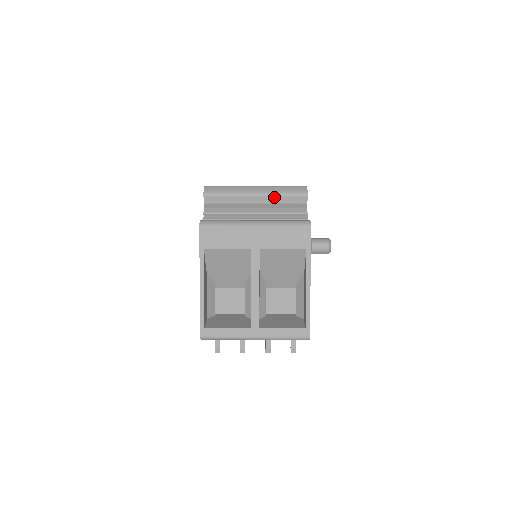
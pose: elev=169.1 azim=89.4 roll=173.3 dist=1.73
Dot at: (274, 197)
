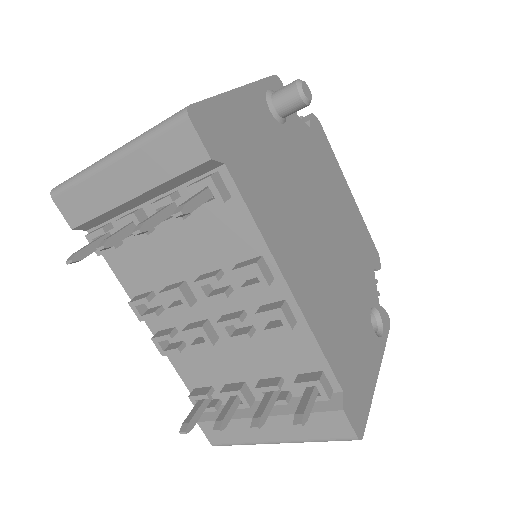
Dot at: occluded
